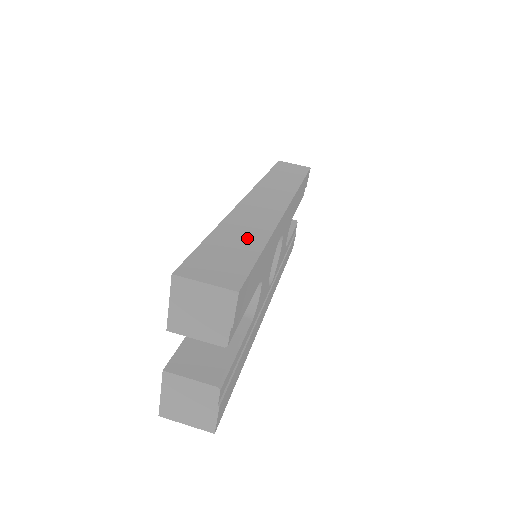
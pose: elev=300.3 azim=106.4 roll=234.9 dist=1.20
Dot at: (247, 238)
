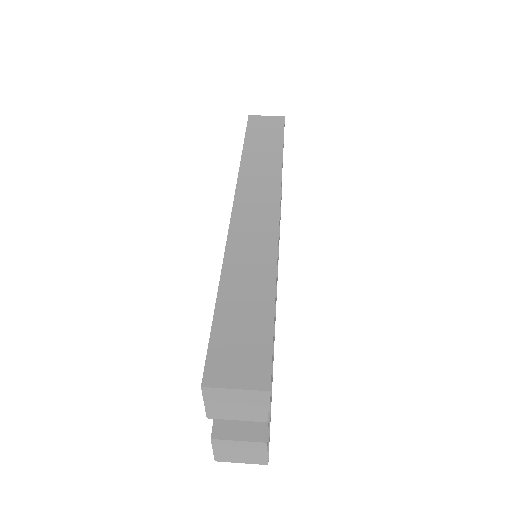
Dot at: (254, 291)
